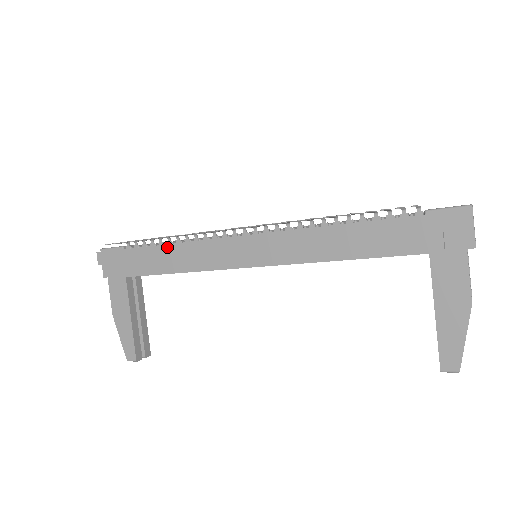
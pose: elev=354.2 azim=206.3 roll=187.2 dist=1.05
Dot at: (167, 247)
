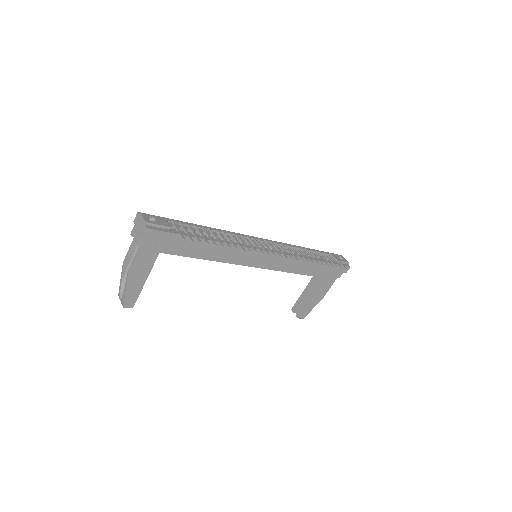
Dot at: occluded
